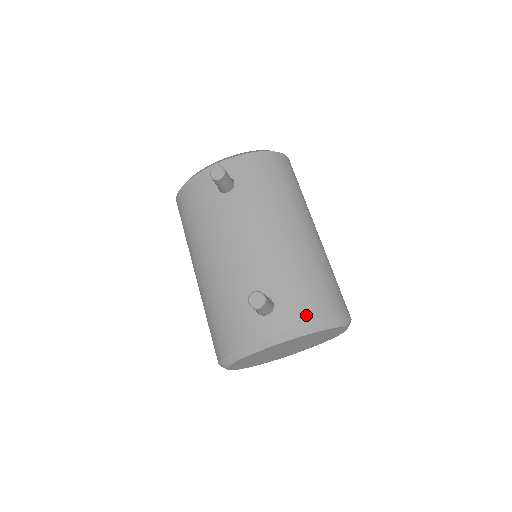
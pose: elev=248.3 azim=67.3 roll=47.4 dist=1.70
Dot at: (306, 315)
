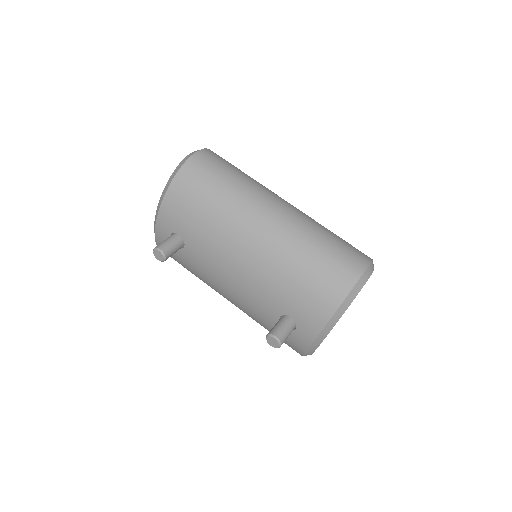
Dot at: (322, 313)
